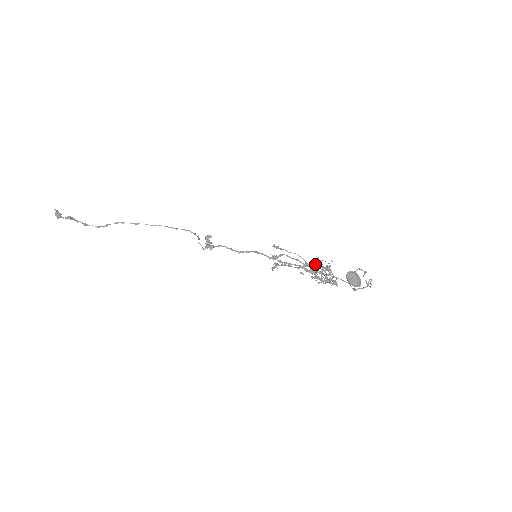
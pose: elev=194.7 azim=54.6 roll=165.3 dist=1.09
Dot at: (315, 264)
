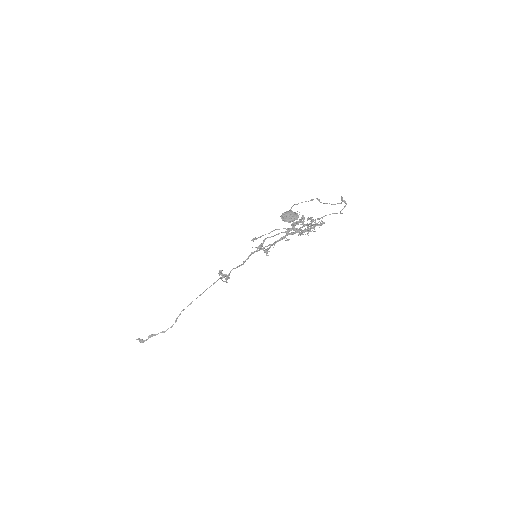
Dot at: (292, 225)
